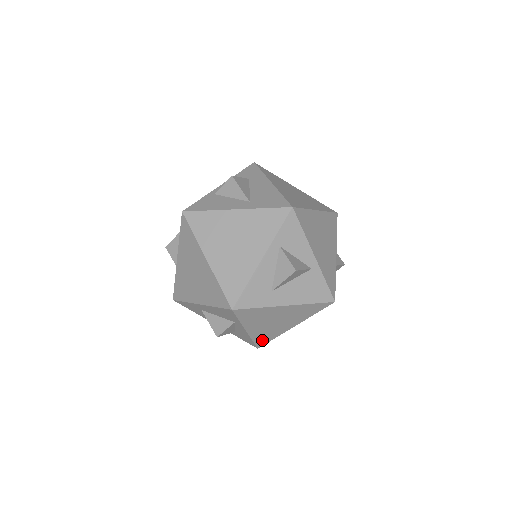
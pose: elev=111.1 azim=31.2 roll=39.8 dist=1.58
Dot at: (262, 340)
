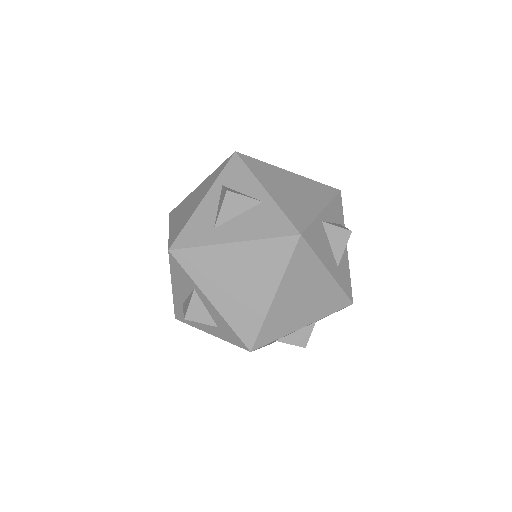
Dot at: (245, 329)
